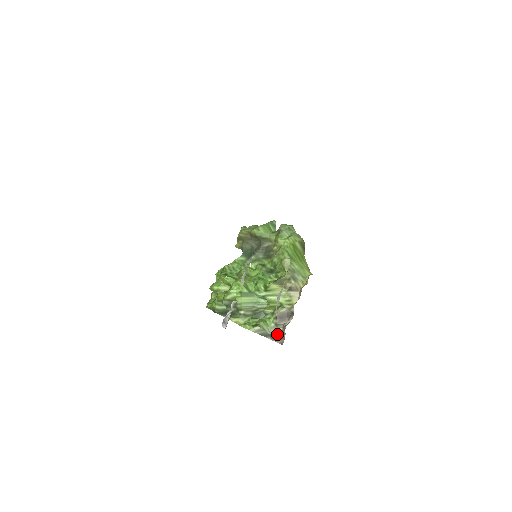
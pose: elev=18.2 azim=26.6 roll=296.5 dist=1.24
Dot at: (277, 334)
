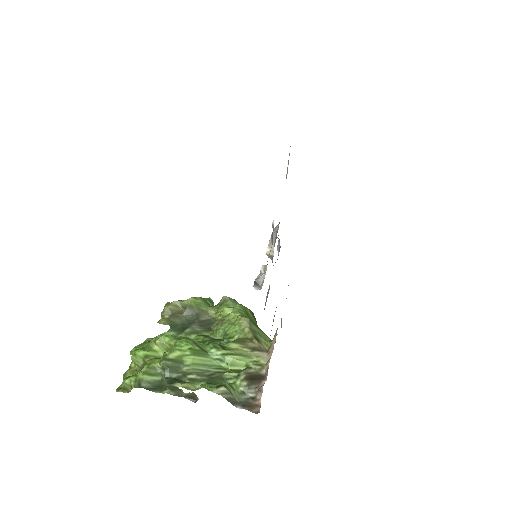
Dot at: (248, 401)
